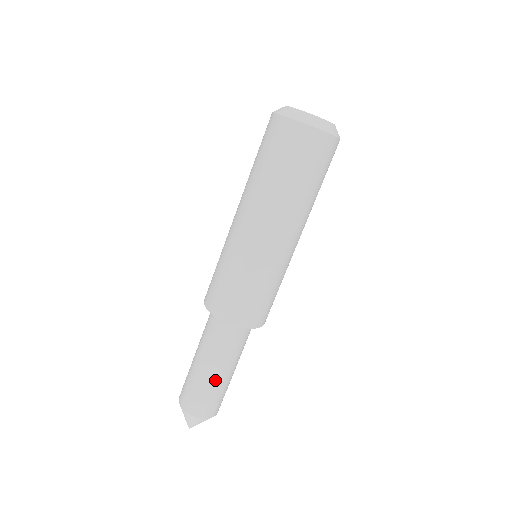
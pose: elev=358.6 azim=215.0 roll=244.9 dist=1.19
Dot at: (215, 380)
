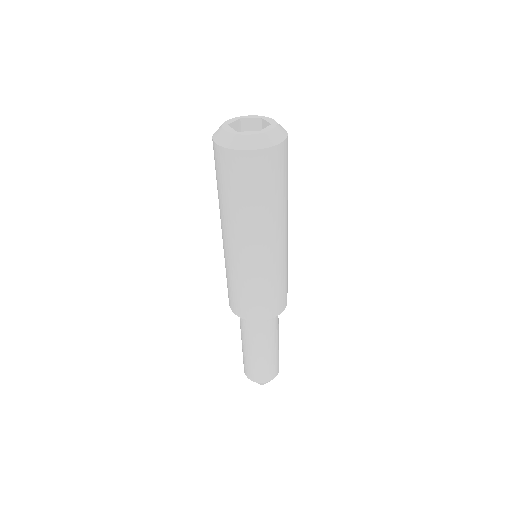
Dot at: (247, 353)
